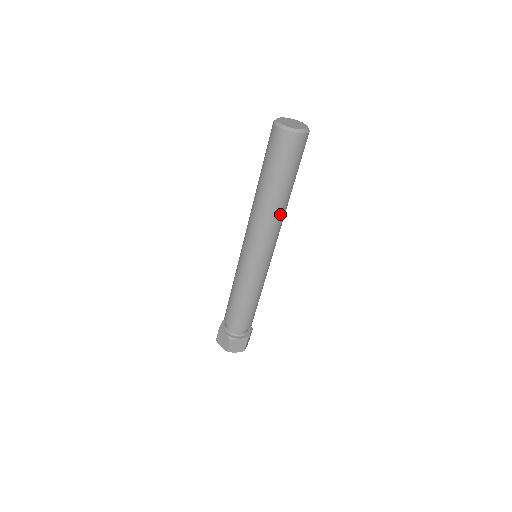
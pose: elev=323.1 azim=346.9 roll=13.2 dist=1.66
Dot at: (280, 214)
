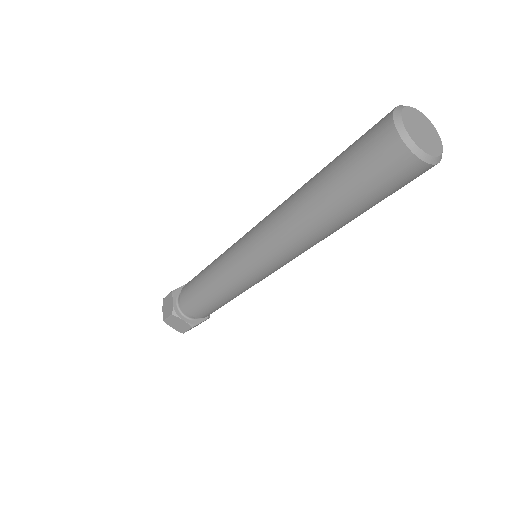
Dot at: occluded
